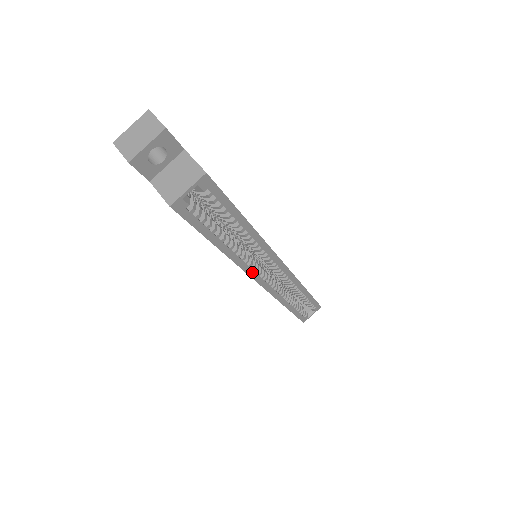
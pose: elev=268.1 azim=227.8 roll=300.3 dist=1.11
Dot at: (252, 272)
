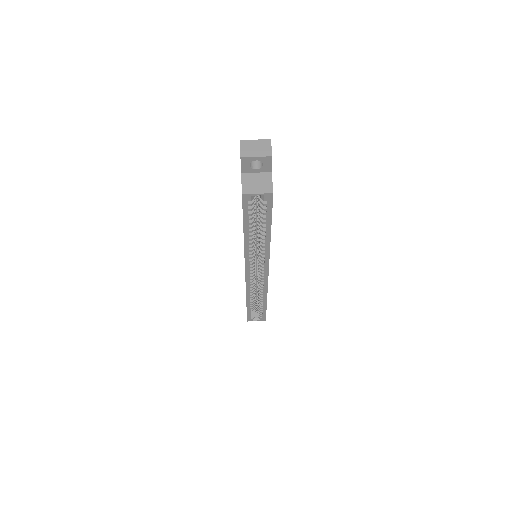
Dot at: (248, 262)
